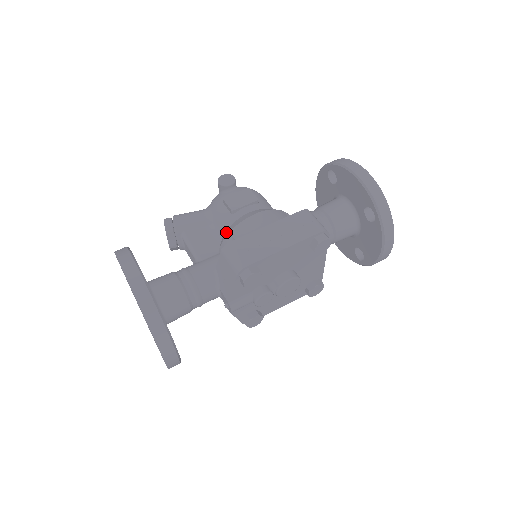
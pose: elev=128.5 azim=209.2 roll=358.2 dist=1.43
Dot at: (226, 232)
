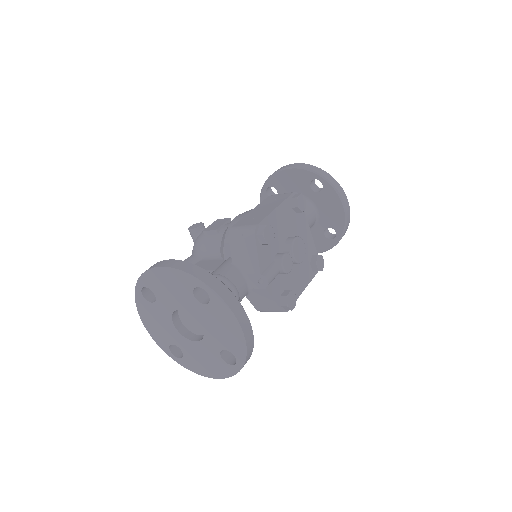
Dot at: (221, 245)
